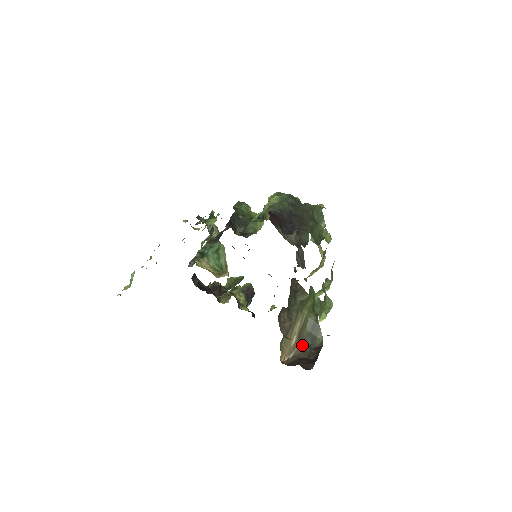
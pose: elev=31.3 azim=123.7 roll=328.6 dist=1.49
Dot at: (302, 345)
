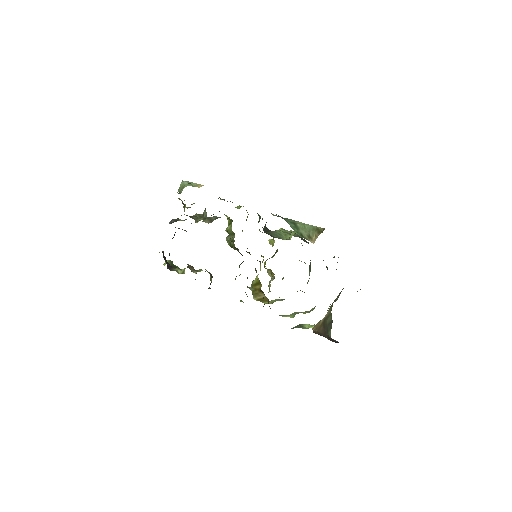
Dot at: (324, 329)
